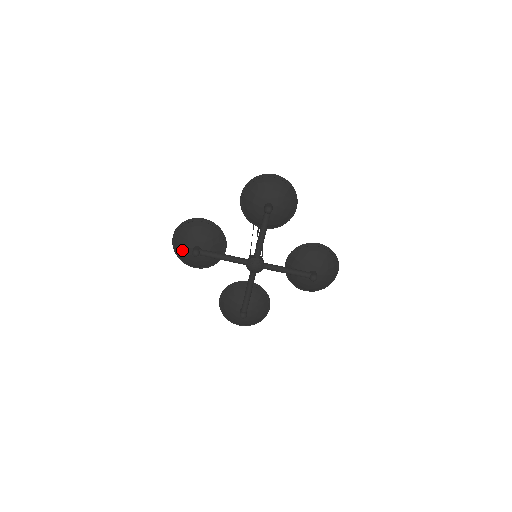
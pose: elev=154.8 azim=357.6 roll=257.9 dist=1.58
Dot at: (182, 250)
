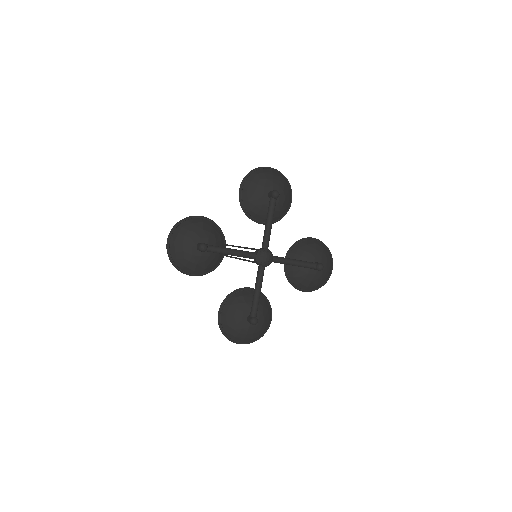
Dot at: (182, 251)
